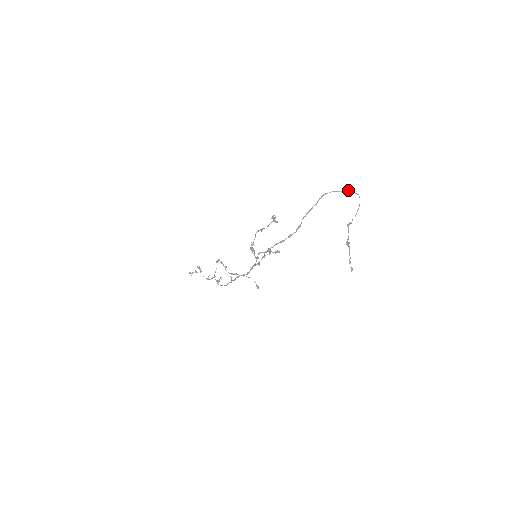
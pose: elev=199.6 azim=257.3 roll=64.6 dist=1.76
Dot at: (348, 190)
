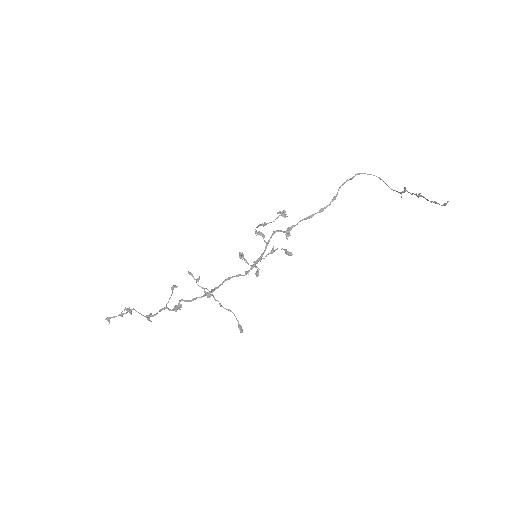
Dot at: (381, 179)
